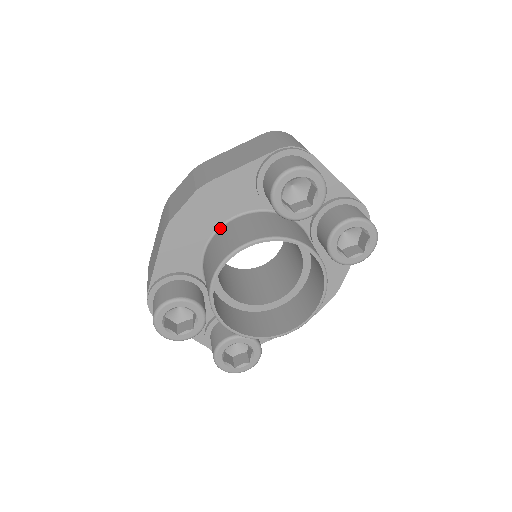
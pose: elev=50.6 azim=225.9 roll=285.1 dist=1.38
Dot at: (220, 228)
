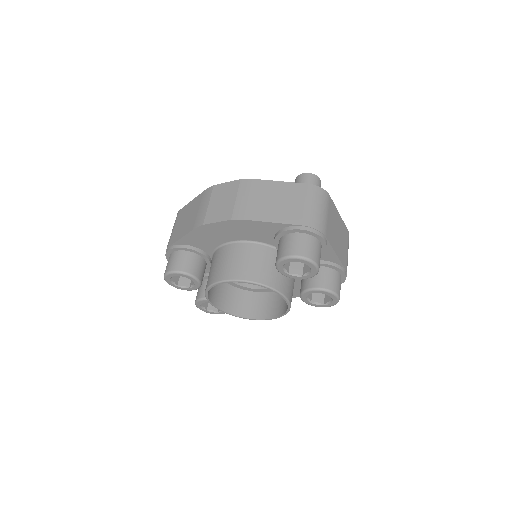
Dot at: (237, 242)
